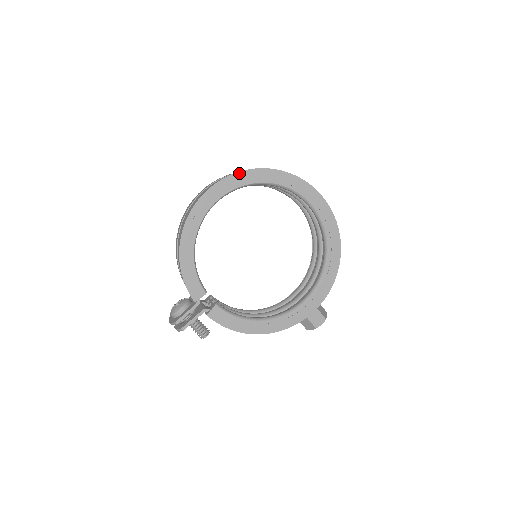
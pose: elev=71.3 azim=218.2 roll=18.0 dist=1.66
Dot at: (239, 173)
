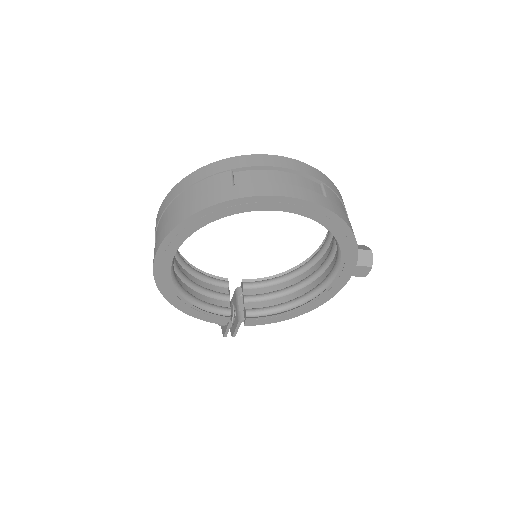
Dot at: (167, 237)
